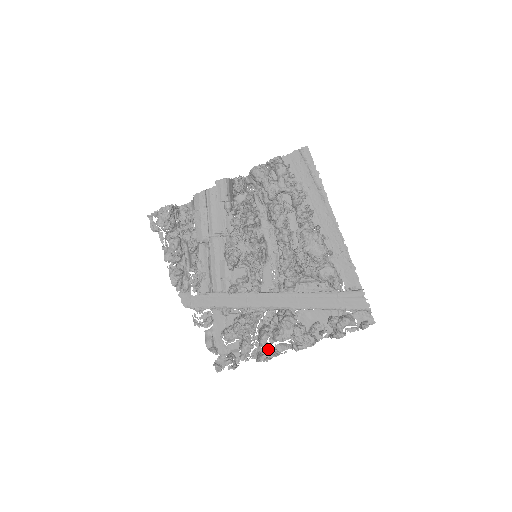
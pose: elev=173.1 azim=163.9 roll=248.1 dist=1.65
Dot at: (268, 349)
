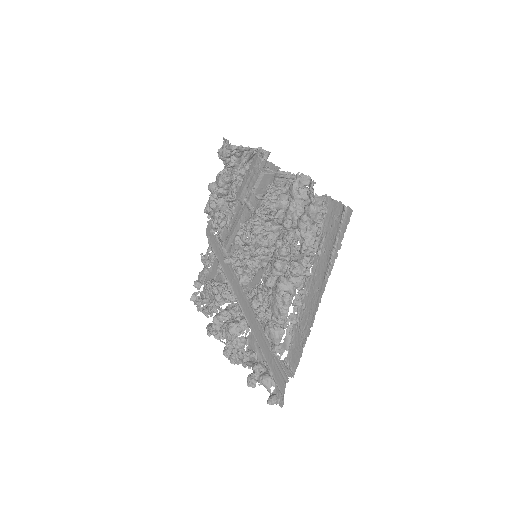
Dot at: occluded
